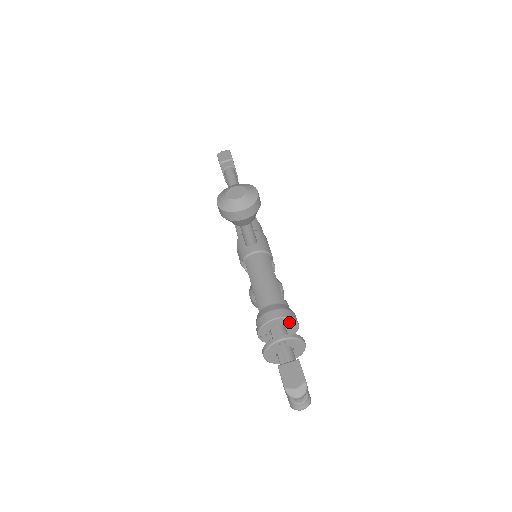
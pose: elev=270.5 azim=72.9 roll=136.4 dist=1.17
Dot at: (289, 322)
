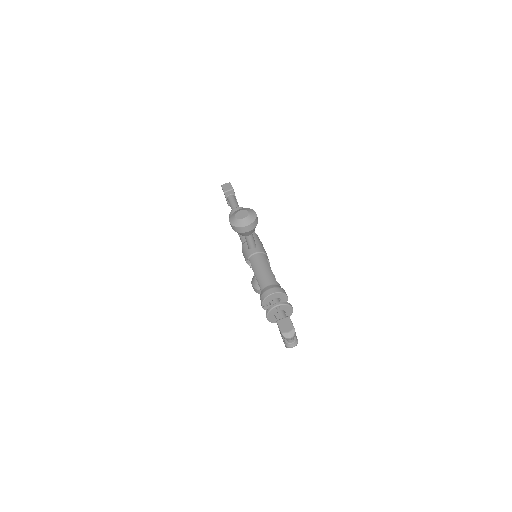
Dot at: (281, 296)
